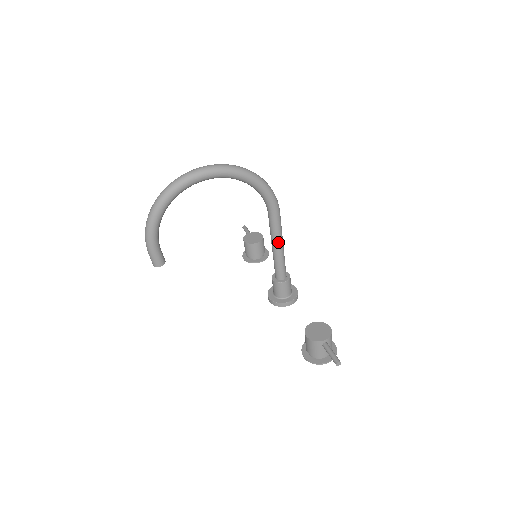
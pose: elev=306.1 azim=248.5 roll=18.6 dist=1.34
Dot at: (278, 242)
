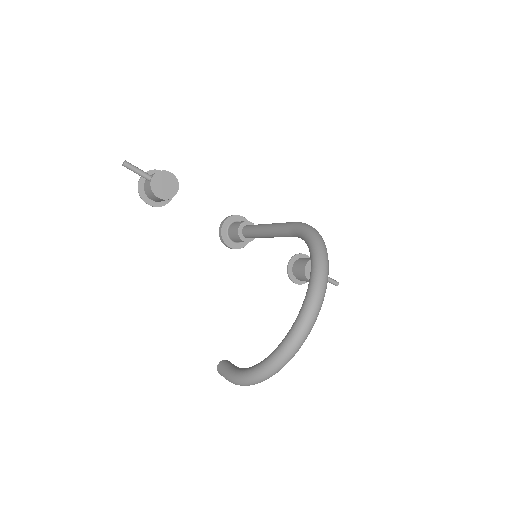
Dot at: occluded
